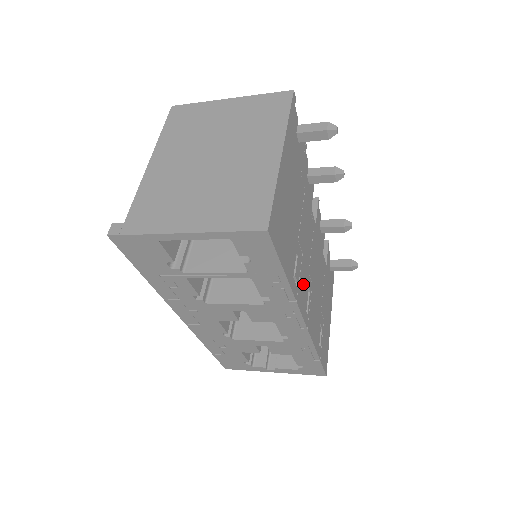
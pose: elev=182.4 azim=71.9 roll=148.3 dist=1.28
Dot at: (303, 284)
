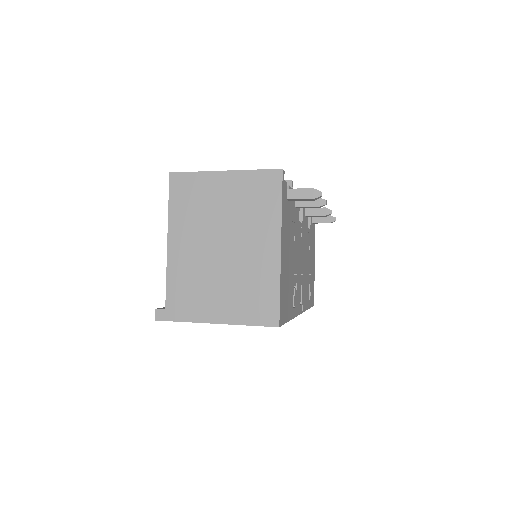
Dot at: (298, 293)
